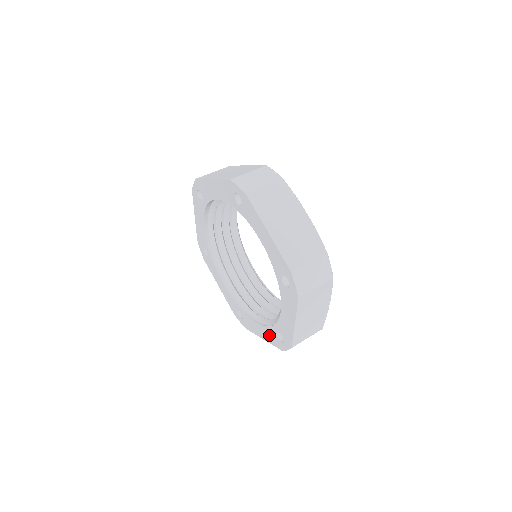
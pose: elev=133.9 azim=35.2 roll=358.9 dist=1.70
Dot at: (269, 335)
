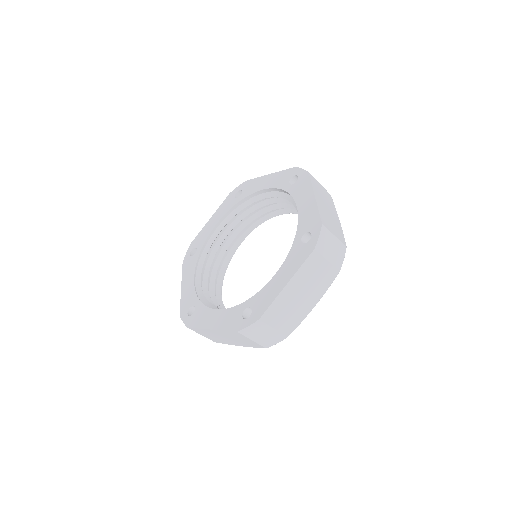
Dot at: (188, 295)
